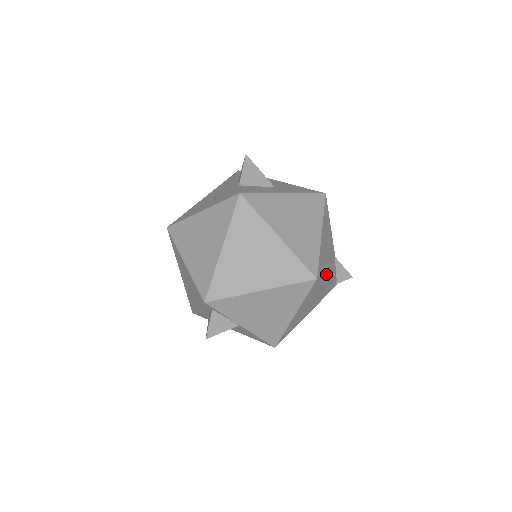
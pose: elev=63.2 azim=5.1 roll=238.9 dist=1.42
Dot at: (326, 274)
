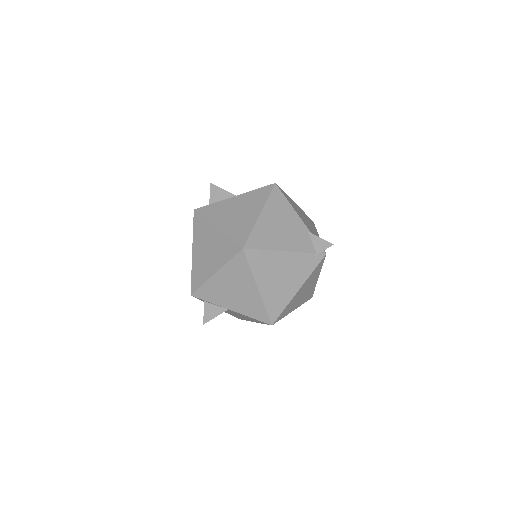
Dot at: (275, 246)
